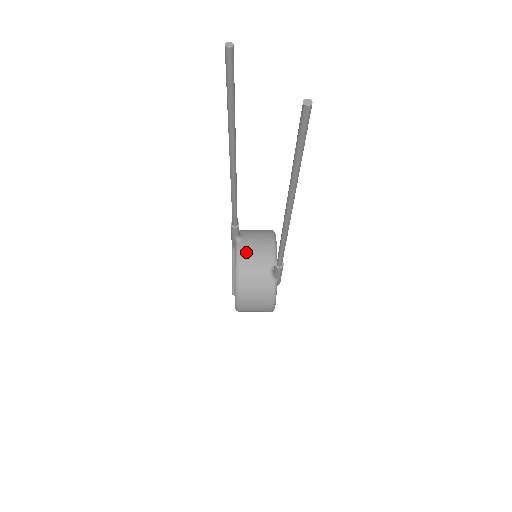
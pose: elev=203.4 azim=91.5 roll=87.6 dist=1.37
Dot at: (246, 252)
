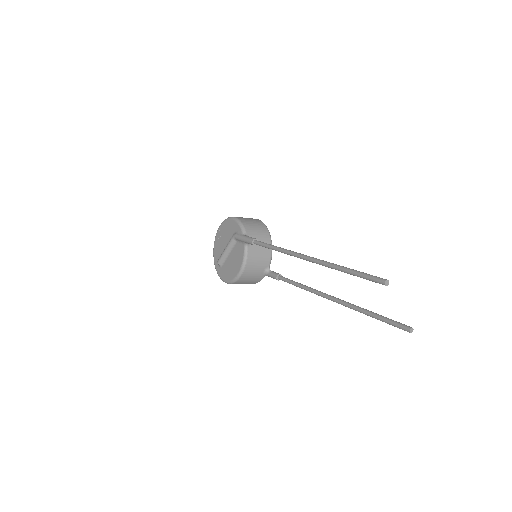
Dot at: (253, 257)
